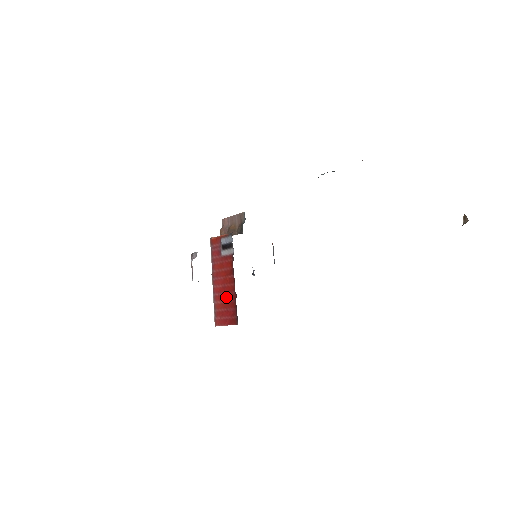
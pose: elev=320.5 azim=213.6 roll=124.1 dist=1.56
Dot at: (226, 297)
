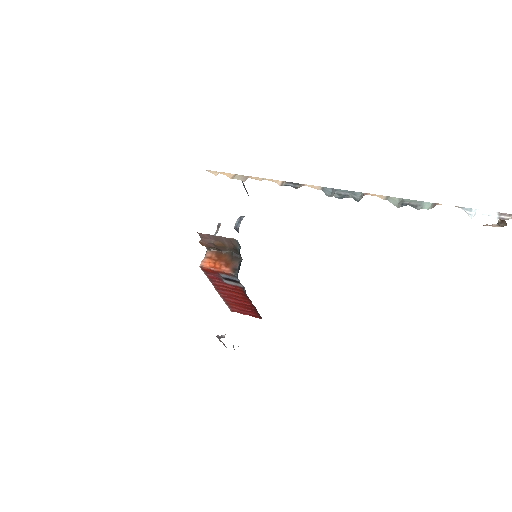
Dot at: (241, 304)
